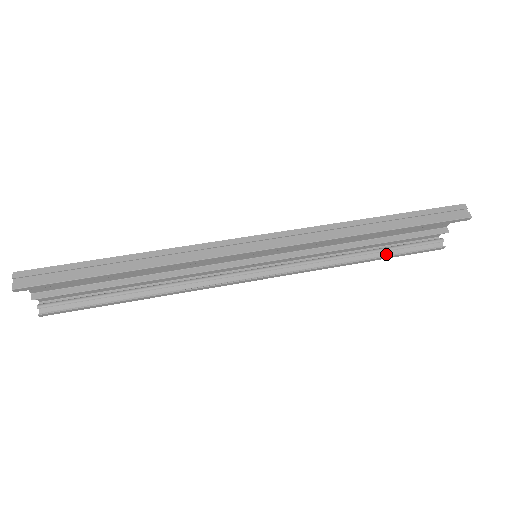
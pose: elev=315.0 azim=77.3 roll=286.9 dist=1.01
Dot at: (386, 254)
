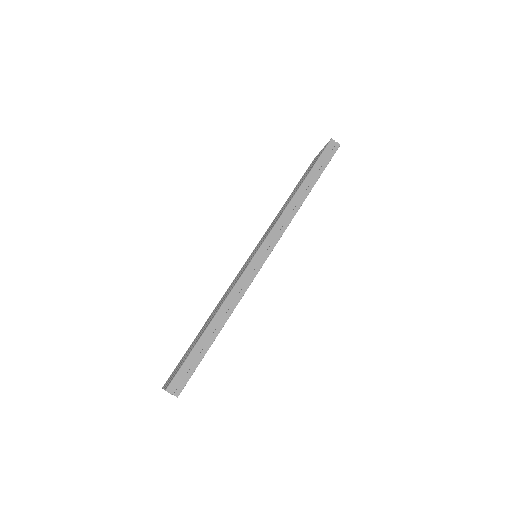
Dot at: occluded
